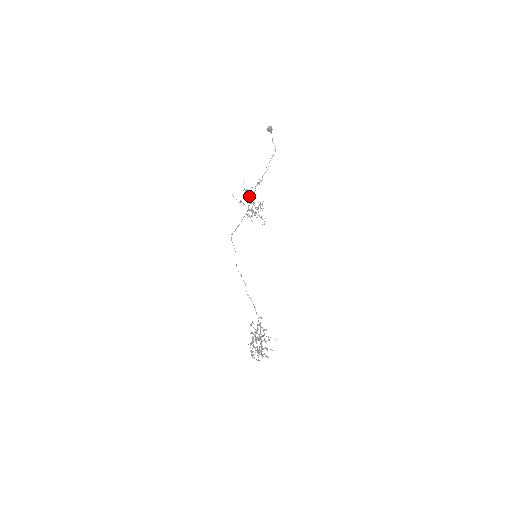
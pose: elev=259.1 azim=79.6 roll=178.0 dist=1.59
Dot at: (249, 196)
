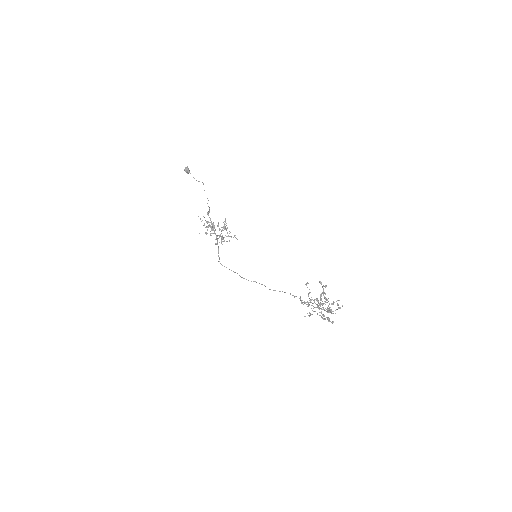
Dot at: occluded
